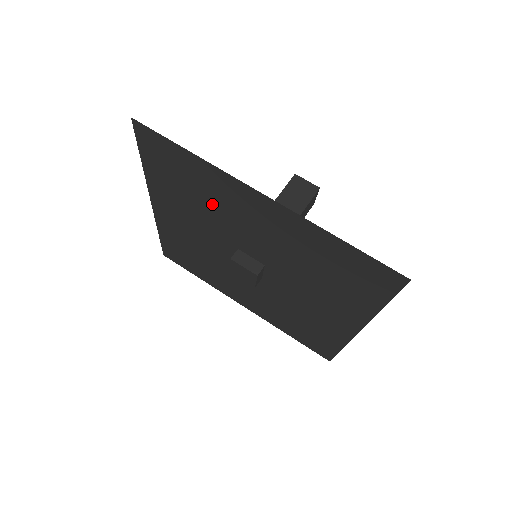
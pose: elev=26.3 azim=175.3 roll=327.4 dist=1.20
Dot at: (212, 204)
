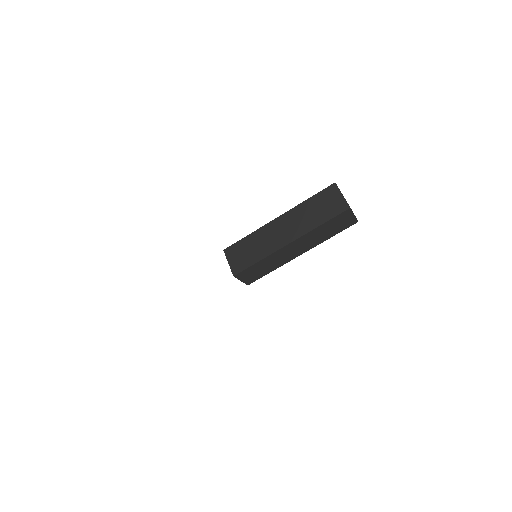
Dot at: occluded
